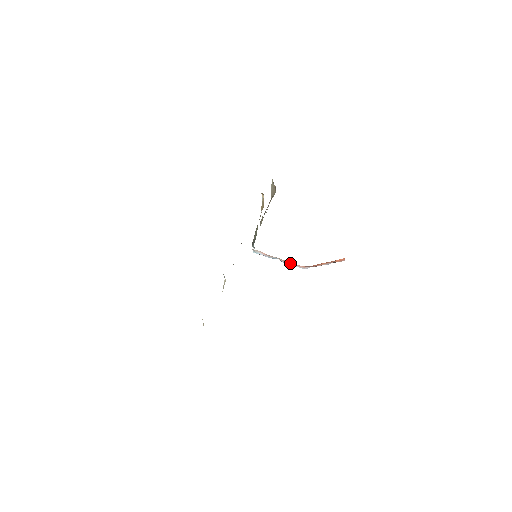
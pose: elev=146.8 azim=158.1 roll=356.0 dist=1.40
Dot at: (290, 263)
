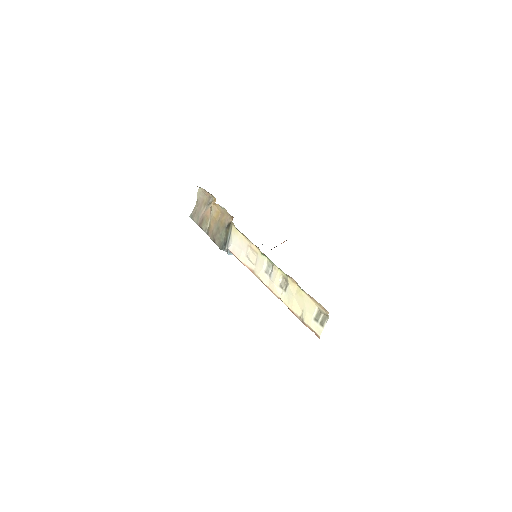
Dot at: occluded
